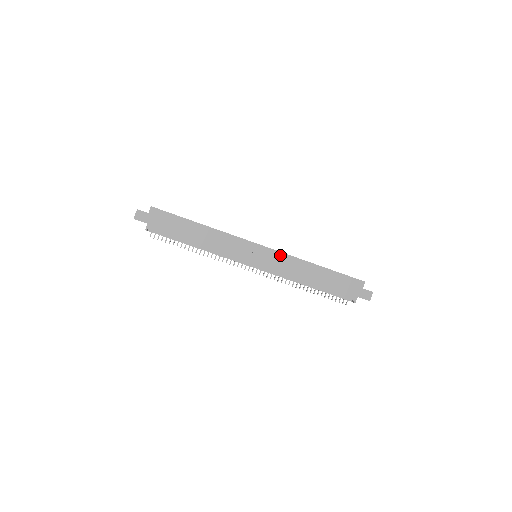
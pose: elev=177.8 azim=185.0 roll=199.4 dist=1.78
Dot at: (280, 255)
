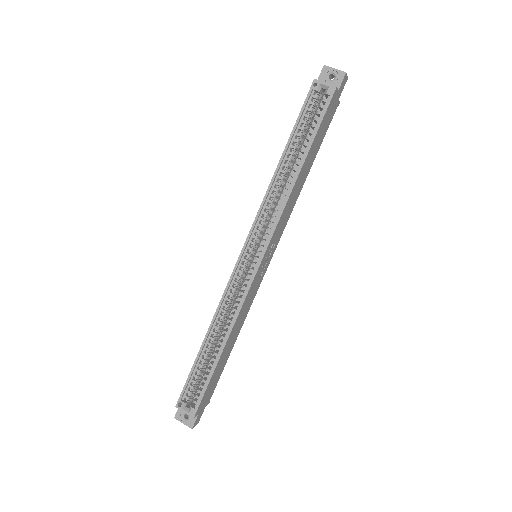
Dot at: (276, 230)
